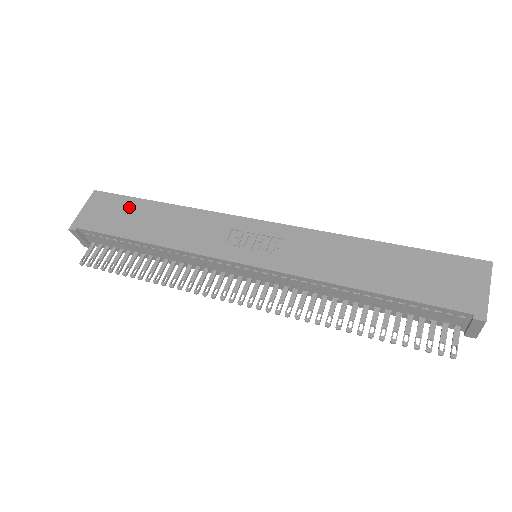
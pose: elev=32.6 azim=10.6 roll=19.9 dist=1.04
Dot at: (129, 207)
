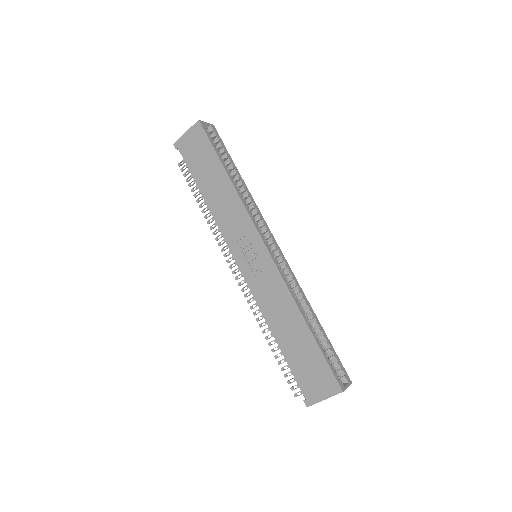
Dot at: (209, 158)
